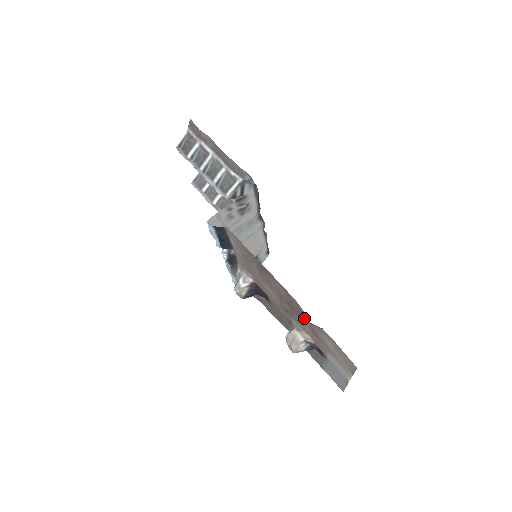
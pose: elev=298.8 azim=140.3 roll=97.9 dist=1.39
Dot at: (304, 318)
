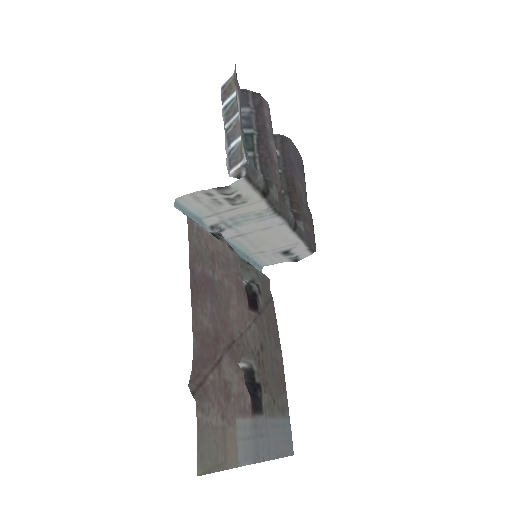
Dot at: (199, 373)
